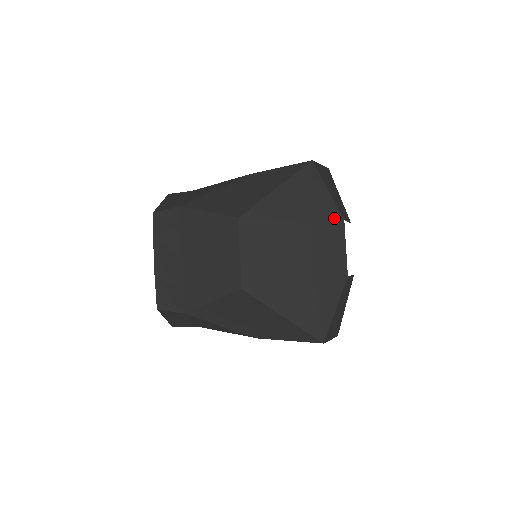
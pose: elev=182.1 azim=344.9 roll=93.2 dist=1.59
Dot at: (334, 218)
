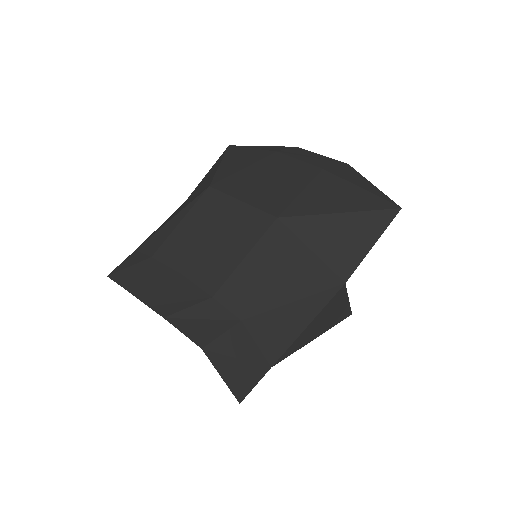
Dot at: (289, 148)
